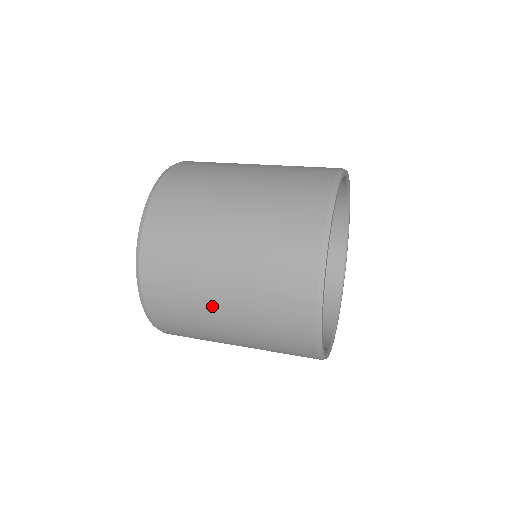
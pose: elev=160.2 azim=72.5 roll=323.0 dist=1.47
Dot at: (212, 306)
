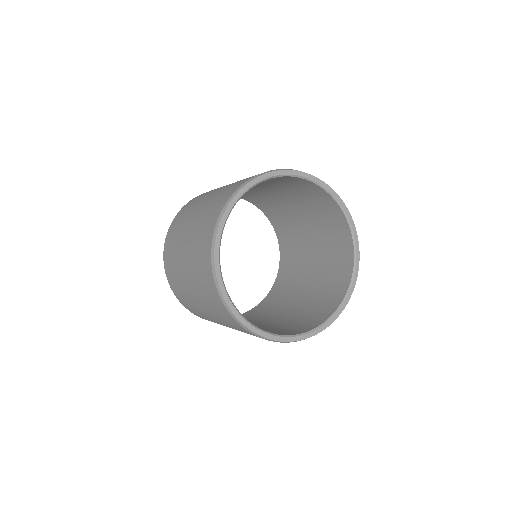
Dot at: (181, 262)
